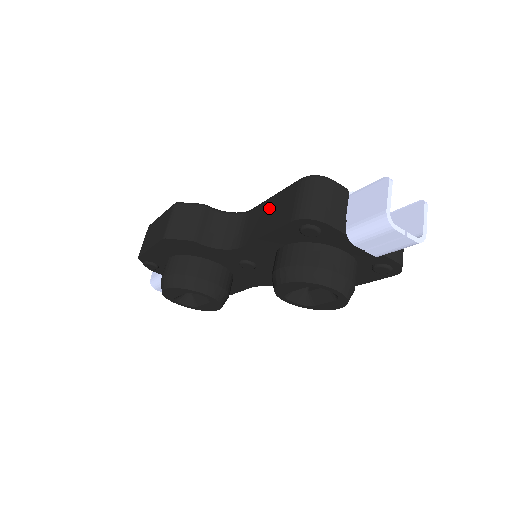
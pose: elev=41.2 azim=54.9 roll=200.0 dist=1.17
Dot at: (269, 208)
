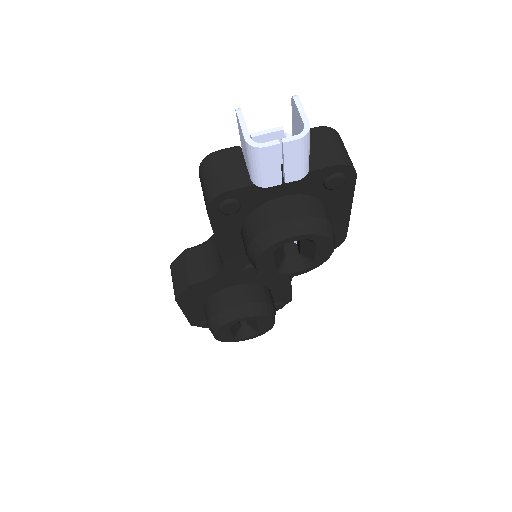
Dot at: occluded
